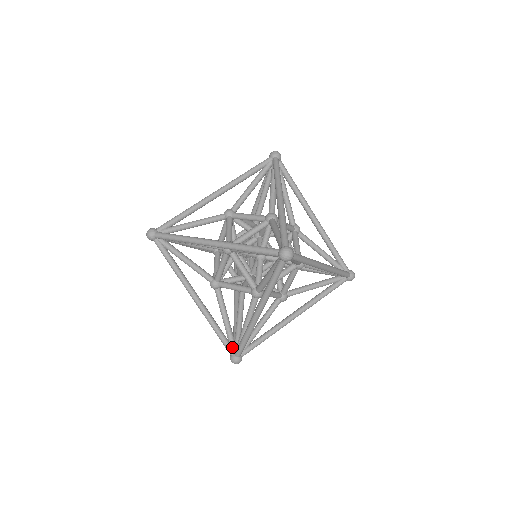
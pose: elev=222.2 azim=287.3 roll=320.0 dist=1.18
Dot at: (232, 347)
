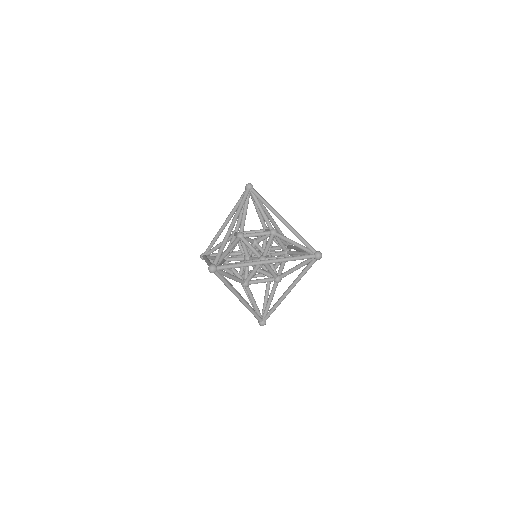
Dot at: occluded
